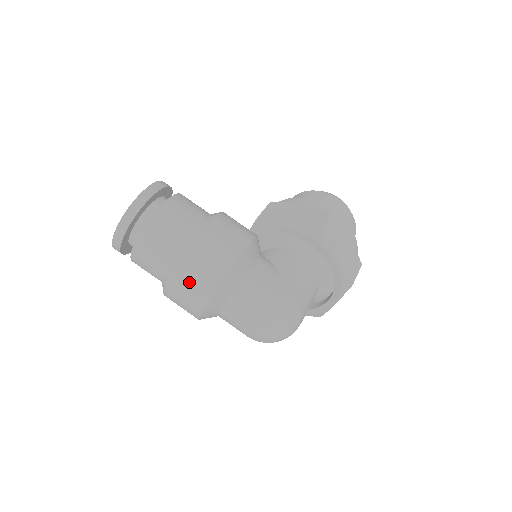
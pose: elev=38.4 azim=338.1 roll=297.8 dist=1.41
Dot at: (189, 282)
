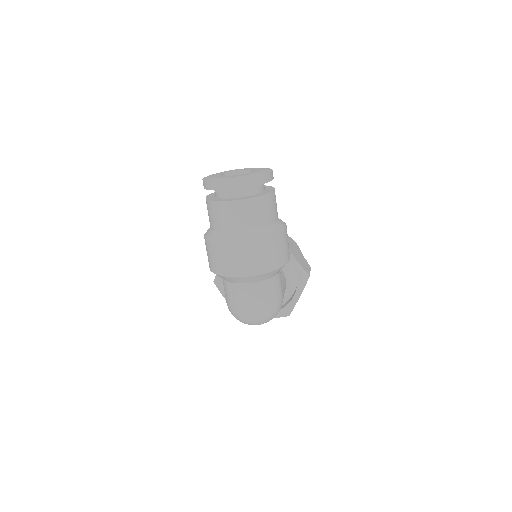
Dot at: (258, 255)
